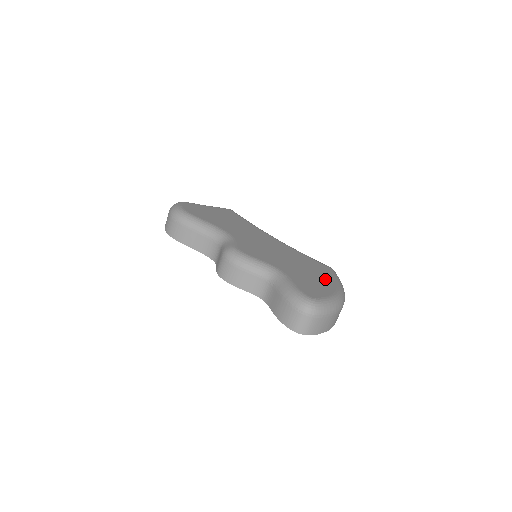
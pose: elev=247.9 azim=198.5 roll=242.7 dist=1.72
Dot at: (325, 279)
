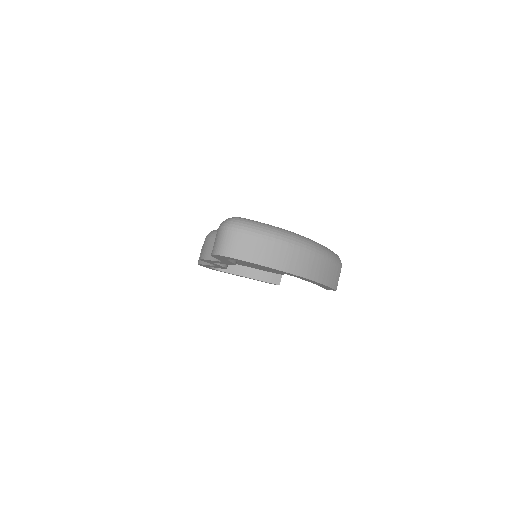
Dot at: occluded
